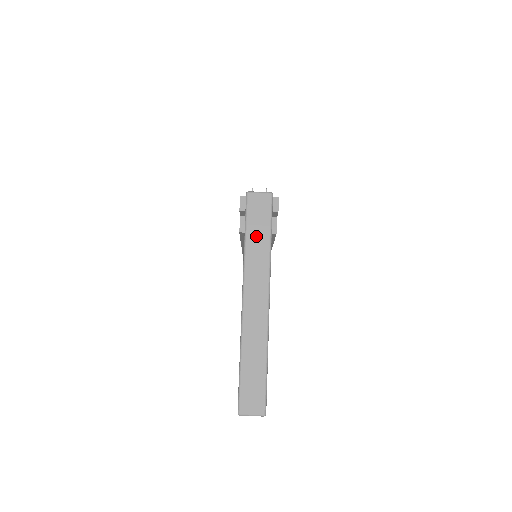
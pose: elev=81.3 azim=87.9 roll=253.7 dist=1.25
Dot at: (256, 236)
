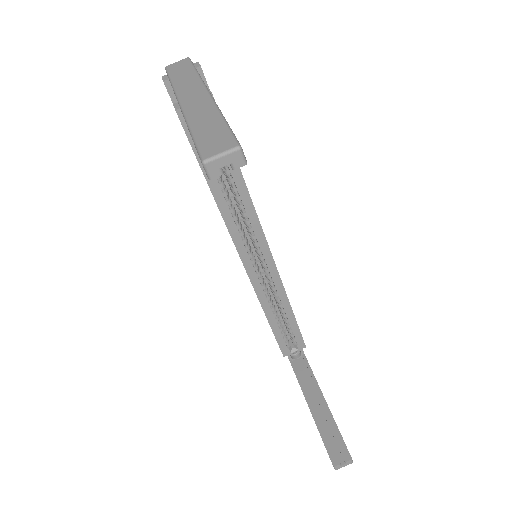
Dot at: (181, 75)
